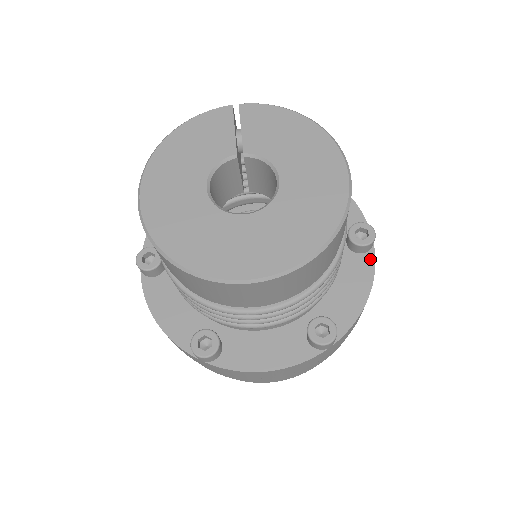
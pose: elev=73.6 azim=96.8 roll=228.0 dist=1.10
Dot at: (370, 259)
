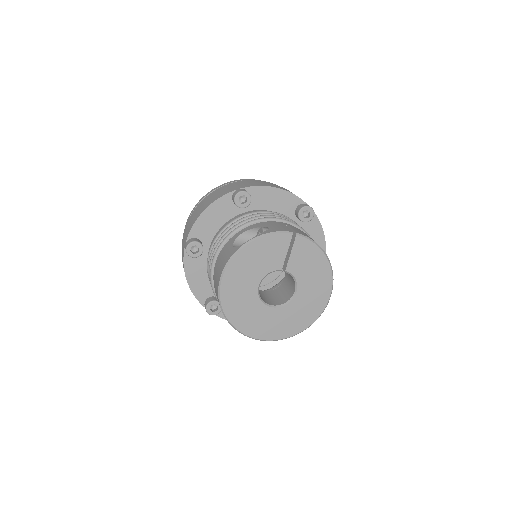
Dot at: occluded
